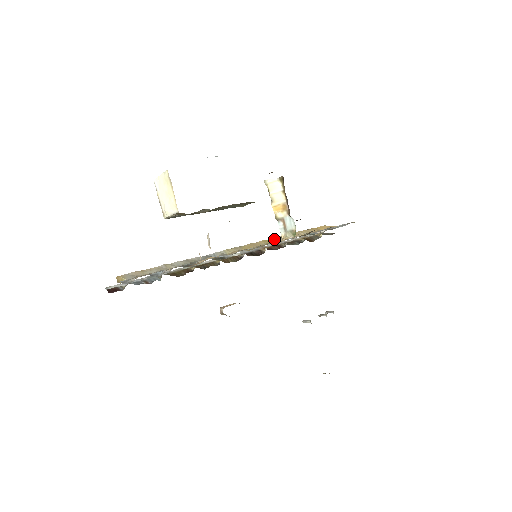
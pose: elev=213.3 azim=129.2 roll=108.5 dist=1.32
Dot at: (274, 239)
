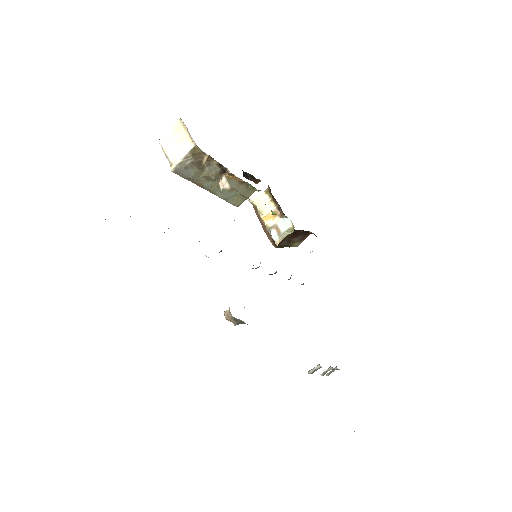
Dot at: occluded
